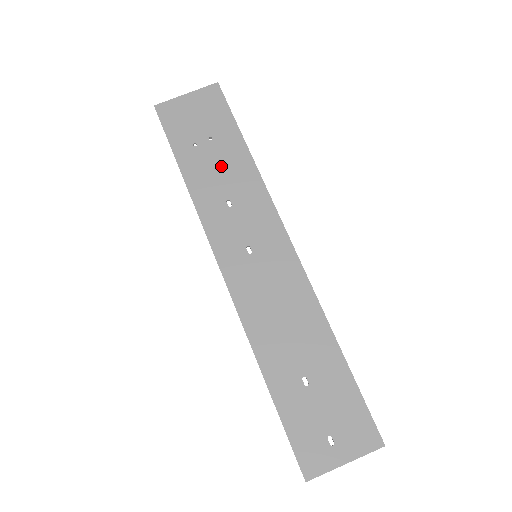
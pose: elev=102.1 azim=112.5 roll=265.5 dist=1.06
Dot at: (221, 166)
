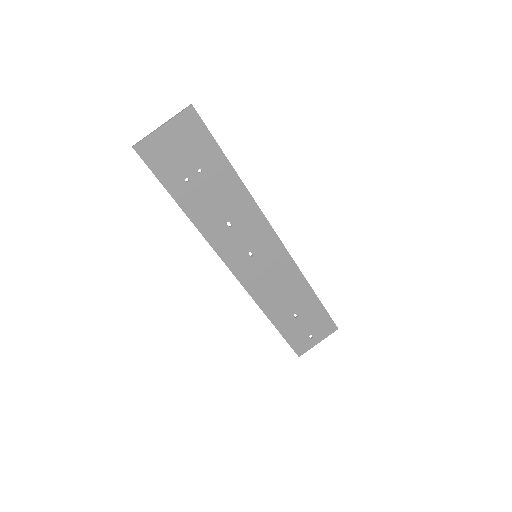
Dot at: (216, 195)
